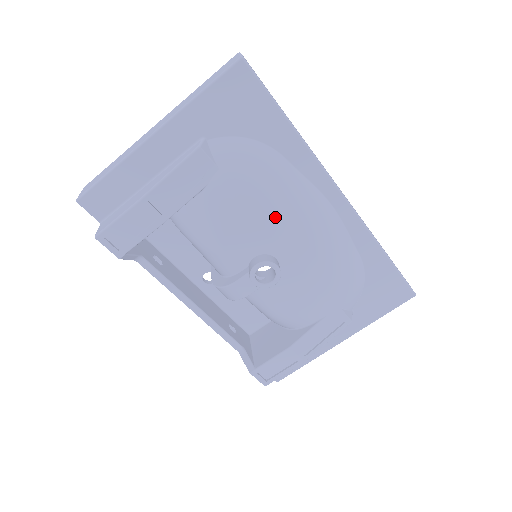
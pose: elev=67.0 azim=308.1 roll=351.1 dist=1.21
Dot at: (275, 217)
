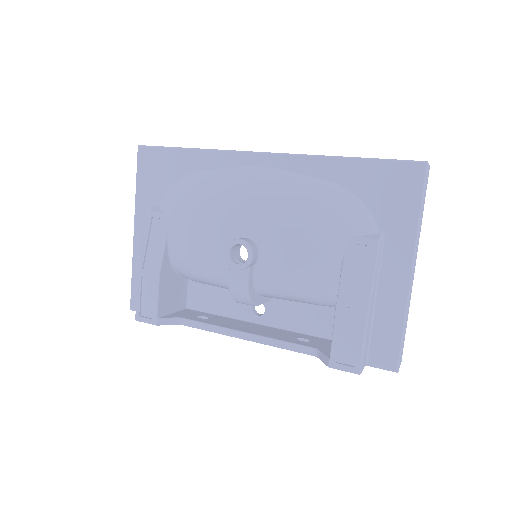
Dot at: (217, 209)
